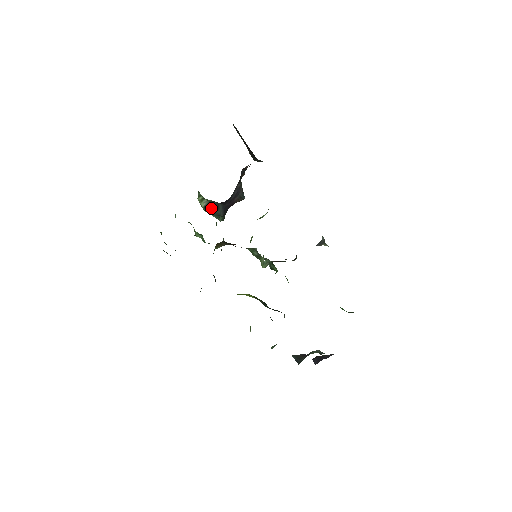
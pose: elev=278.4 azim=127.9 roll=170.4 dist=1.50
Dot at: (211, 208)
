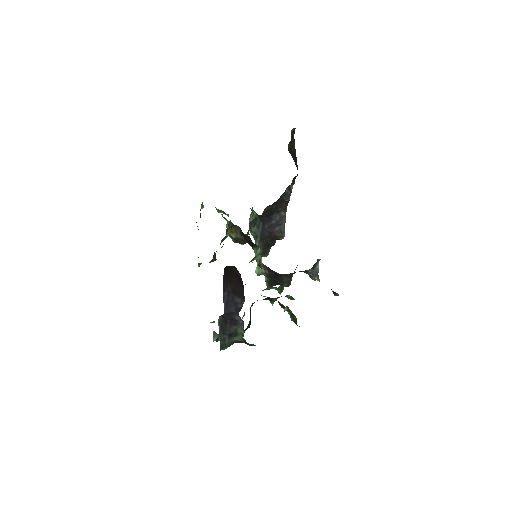
Dot at: (254, 225)
